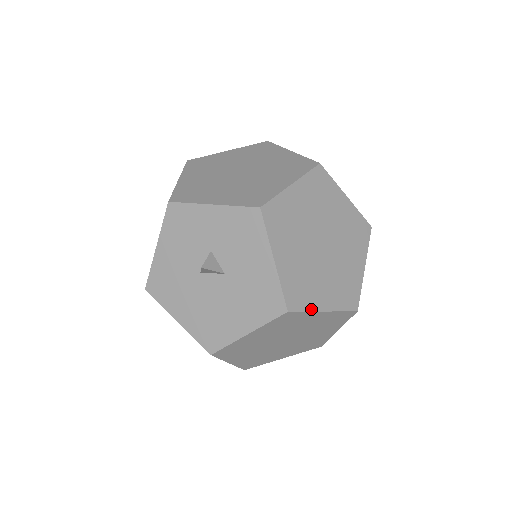
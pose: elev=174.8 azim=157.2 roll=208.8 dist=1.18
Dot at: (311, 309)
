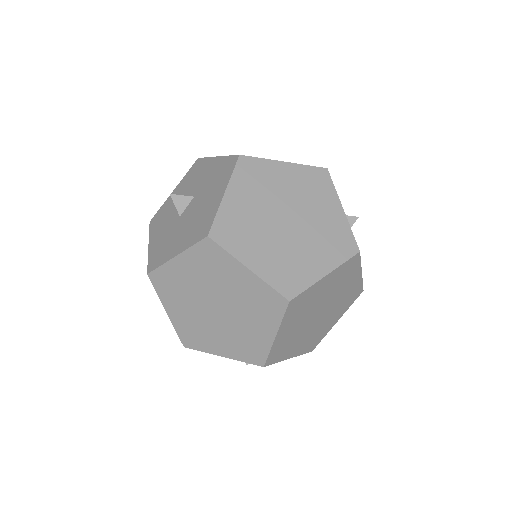
Dot at: (267, 159)
